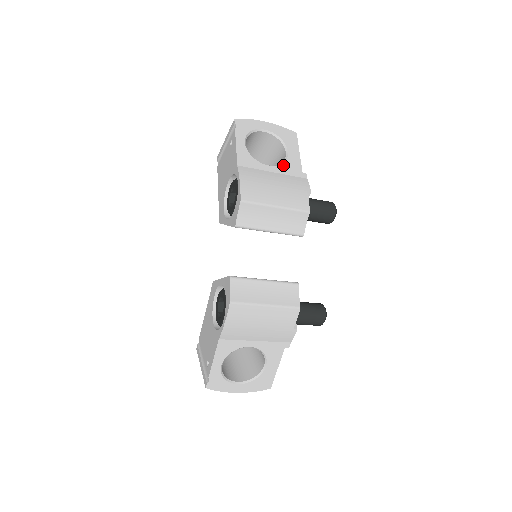
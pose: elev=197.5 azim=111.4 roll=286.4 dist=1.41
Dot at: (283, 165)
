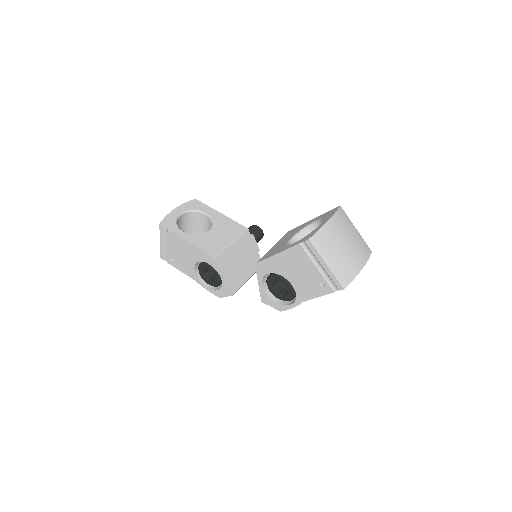
Dot at: occluded
